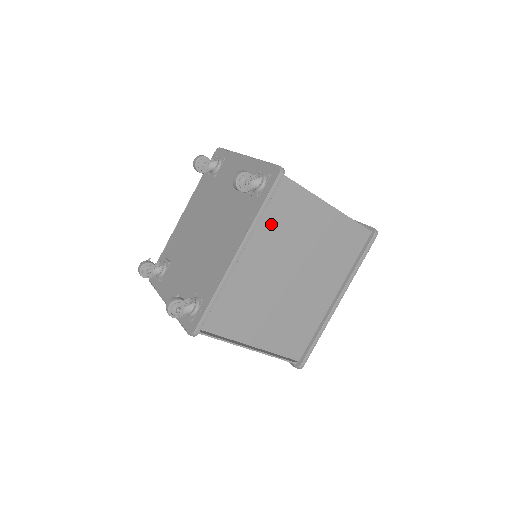
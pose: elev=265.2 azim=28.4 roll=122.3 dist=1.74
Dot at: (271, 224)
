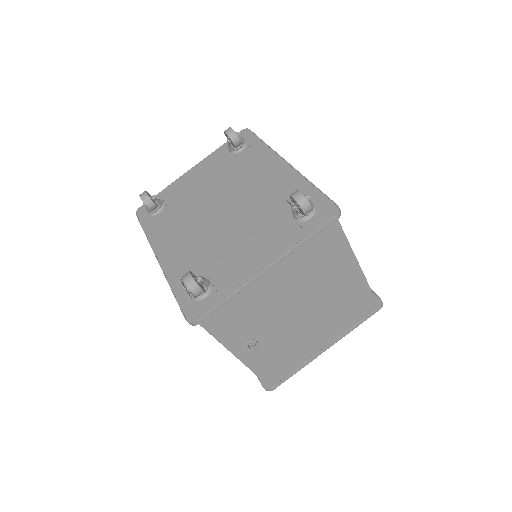
Dot at: occluded
